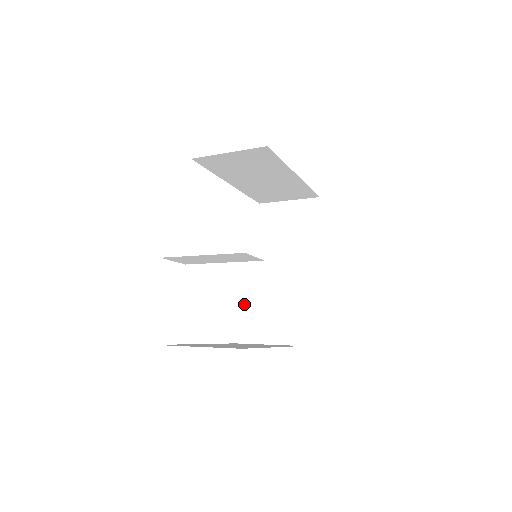
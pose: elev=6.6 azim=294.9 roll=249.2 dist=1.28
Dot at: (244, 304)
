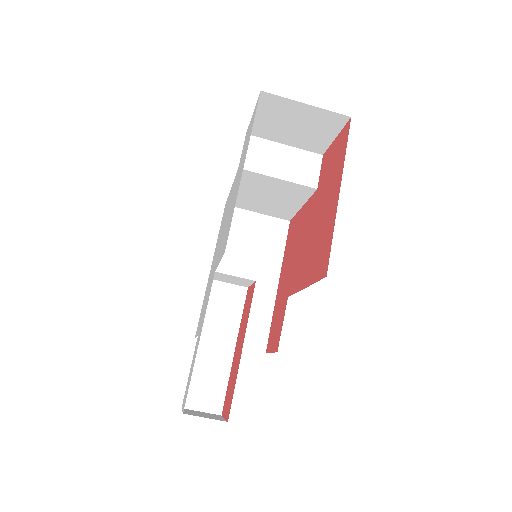
Dot at: occluded
